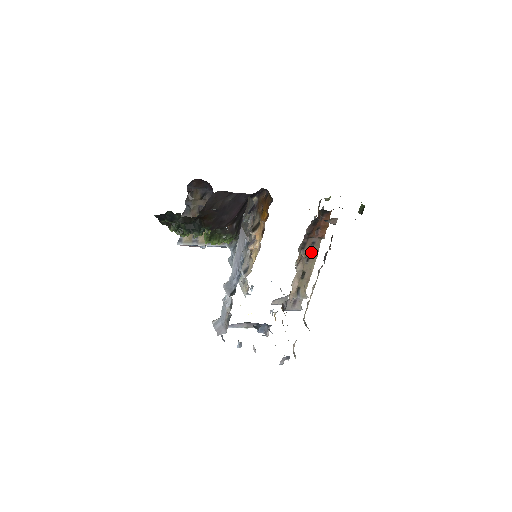
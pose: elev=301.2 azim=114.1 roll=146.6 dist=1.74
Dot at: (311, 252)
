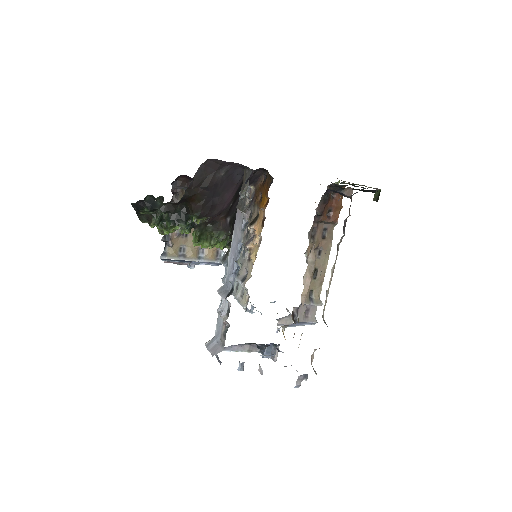
Dot at: (323, 242)
